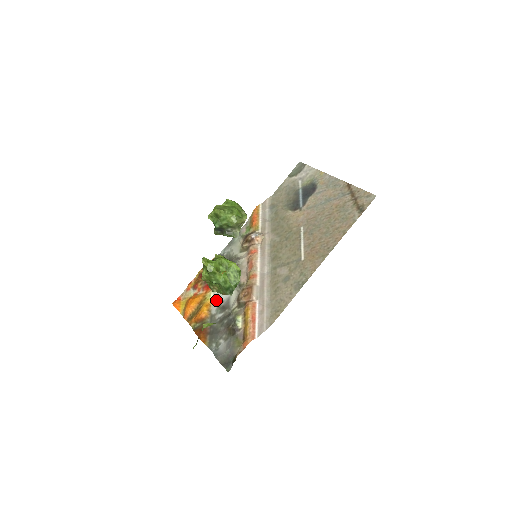
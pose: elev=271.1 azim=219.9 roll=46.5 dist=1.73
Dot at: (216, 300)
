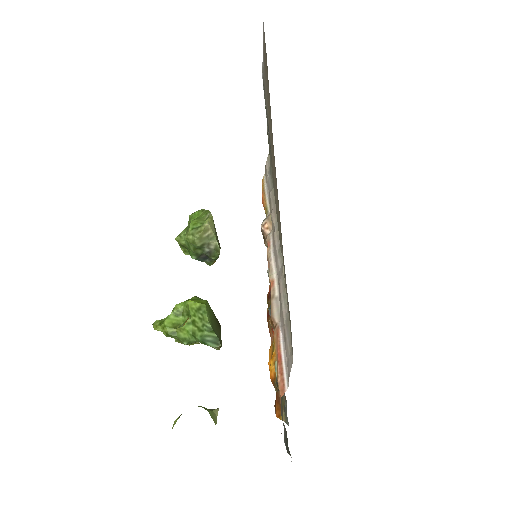
Dot at: occluded
